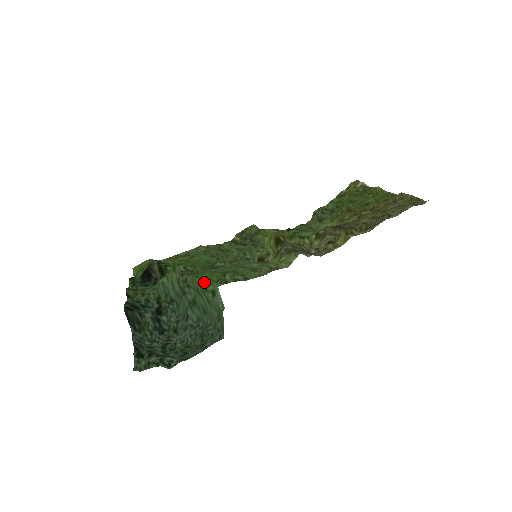
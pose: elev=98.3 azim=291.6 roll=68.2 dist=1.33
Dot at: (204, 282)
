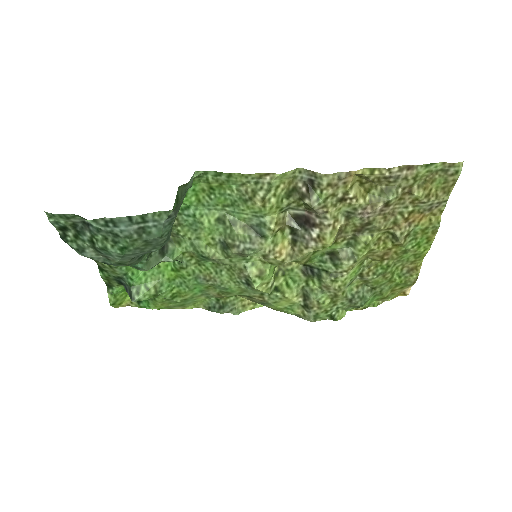
Dot at: occluded
